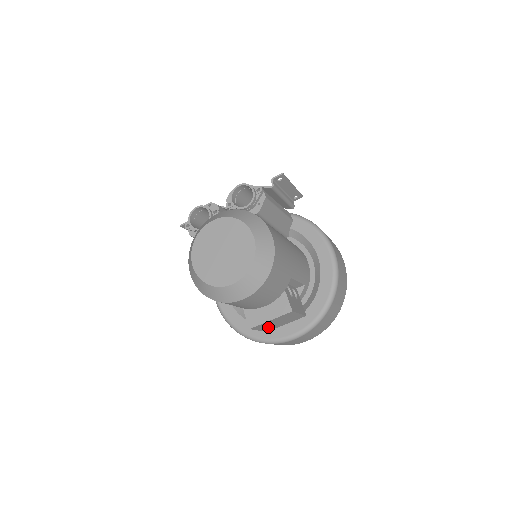
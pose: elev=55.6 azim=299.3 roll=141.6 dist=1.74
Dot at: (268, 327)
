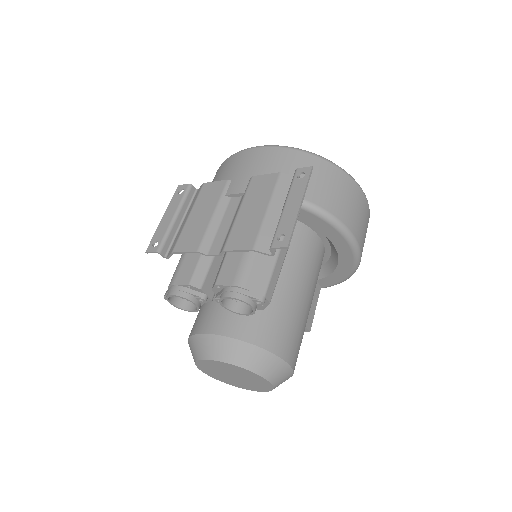
Dot at: occluded
